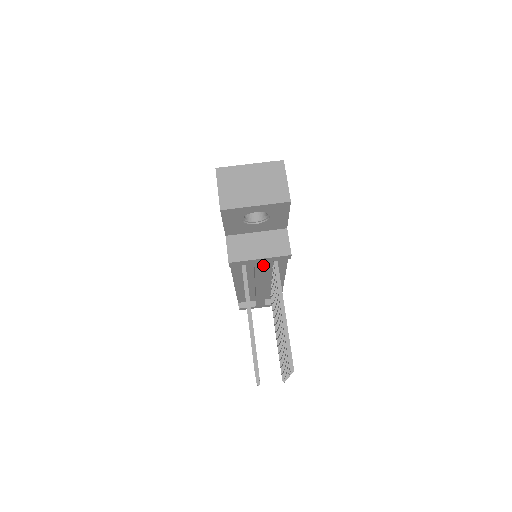
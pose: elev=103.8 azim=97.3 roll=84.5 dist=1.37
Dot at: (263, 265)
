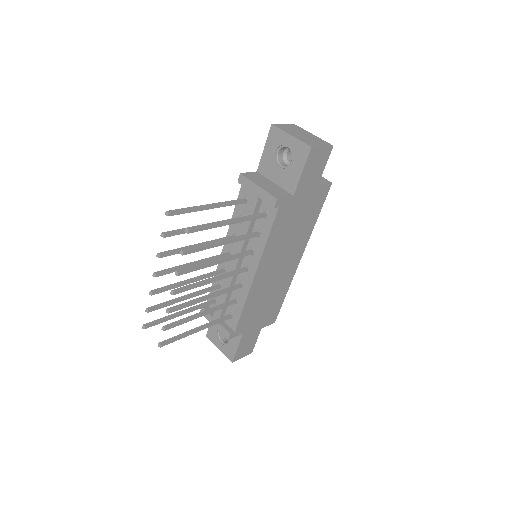
Dot at: (255, 204)
